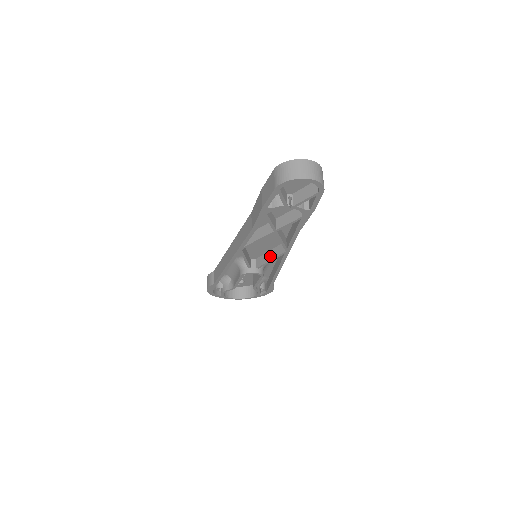
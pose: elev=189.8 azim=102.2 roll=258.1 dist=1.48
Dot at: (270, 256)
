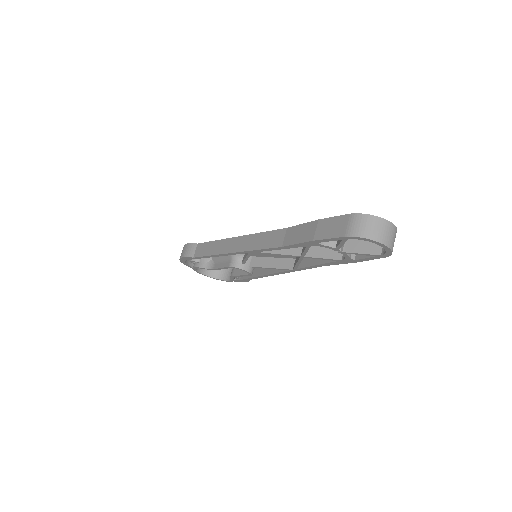
Dot at: (271, 263)
